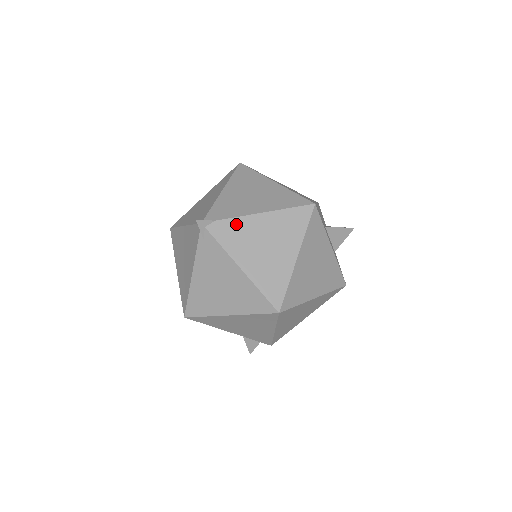
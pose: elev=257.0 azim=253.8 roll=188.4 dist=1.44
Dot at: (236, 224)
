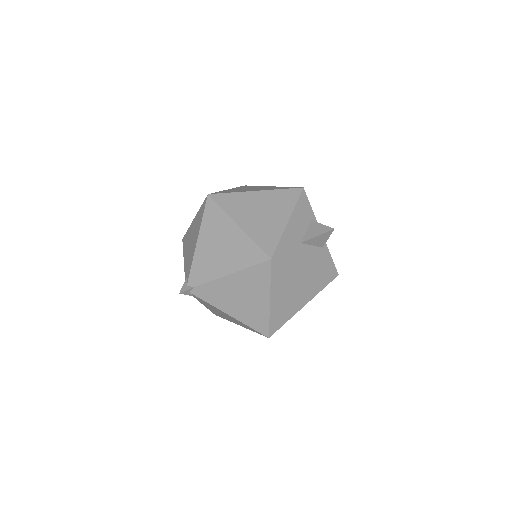
Dot at: (212, 286)
